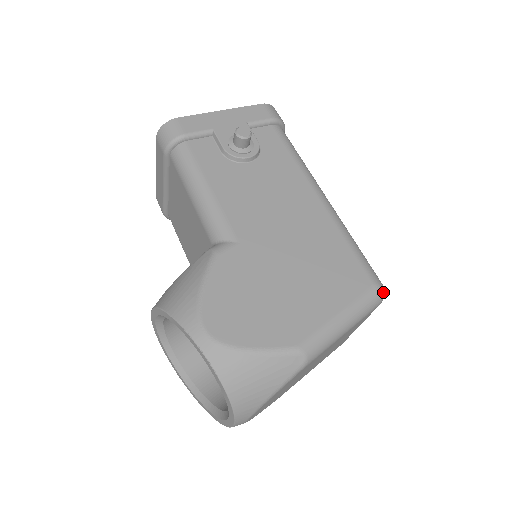
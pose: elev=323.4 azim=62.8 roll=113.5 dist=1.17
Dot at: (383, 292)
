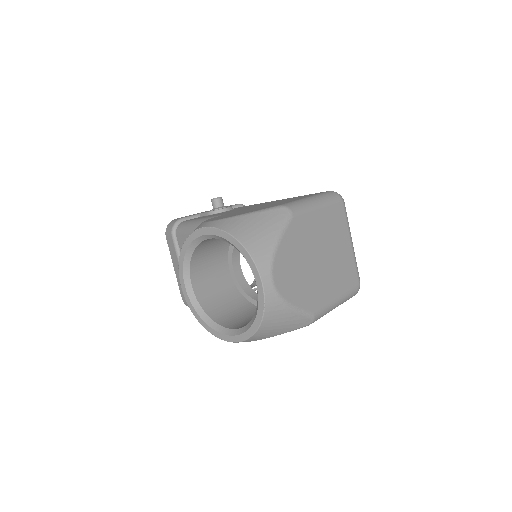
Dot at: (339, 194)
